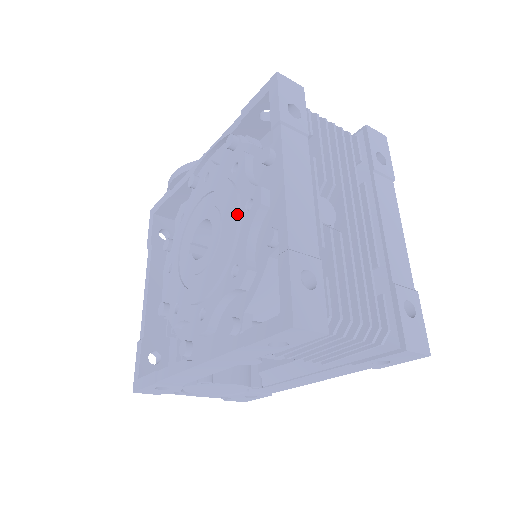
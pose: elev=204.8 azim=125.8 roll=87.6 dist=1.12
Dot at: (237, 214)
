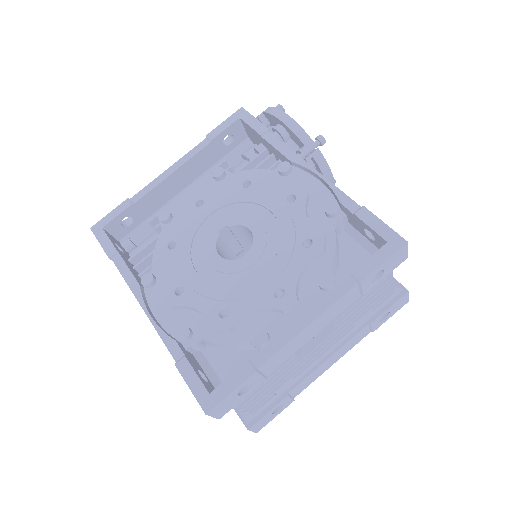
Dot at: (267, 285)
